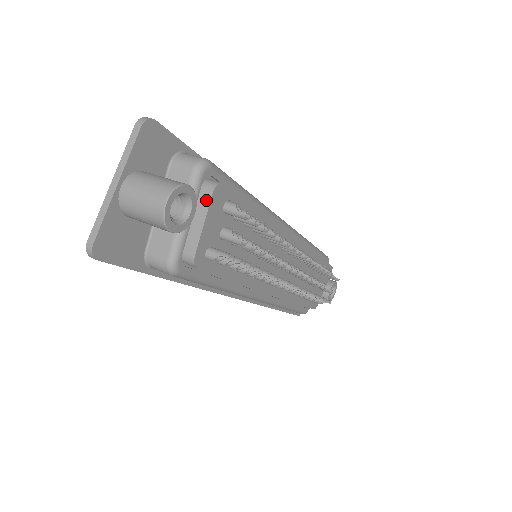
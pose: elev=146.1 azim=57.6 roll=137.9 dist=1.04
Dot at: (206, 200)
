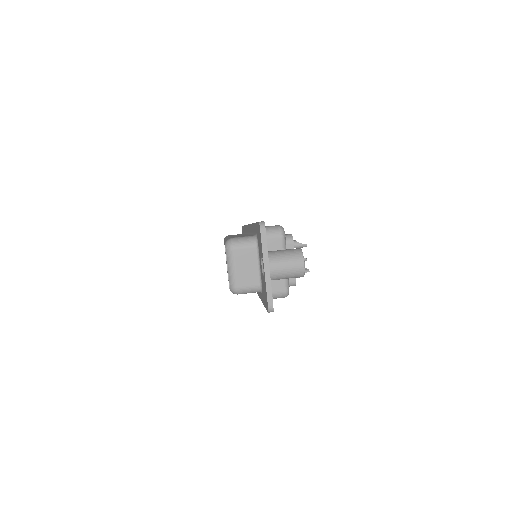
Dot at: (291, 248)
